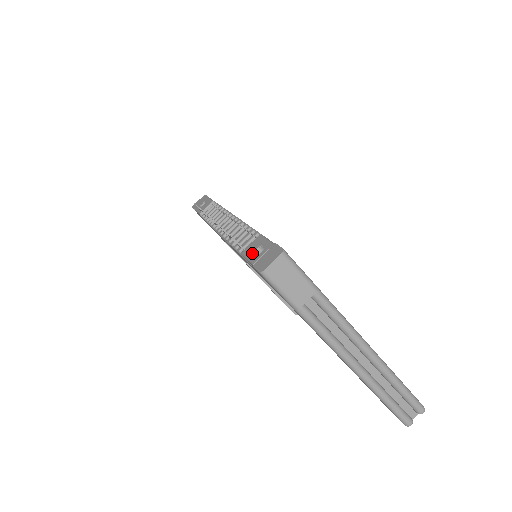
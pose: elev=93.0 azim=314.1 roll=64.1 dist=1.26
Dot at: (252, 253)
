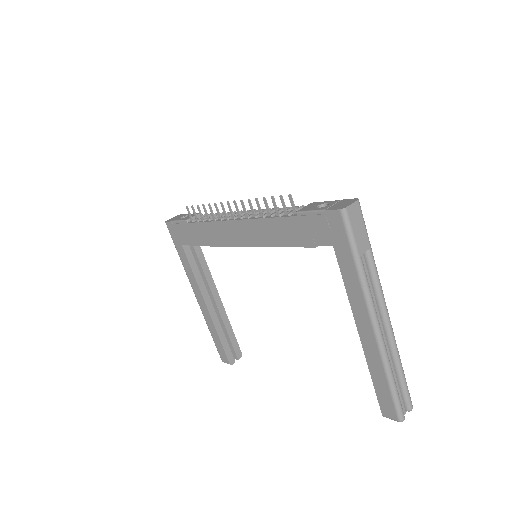
Dot at: (315, 207)
